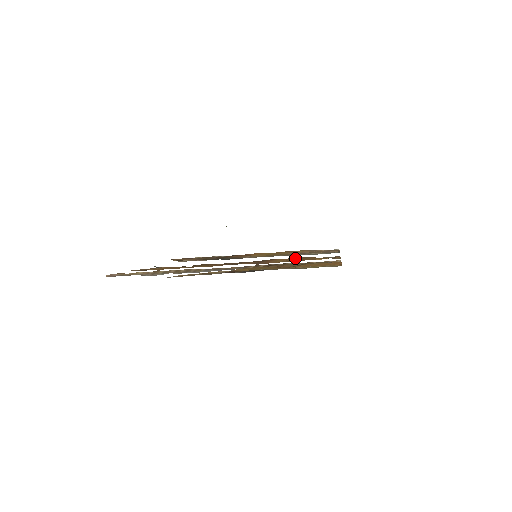
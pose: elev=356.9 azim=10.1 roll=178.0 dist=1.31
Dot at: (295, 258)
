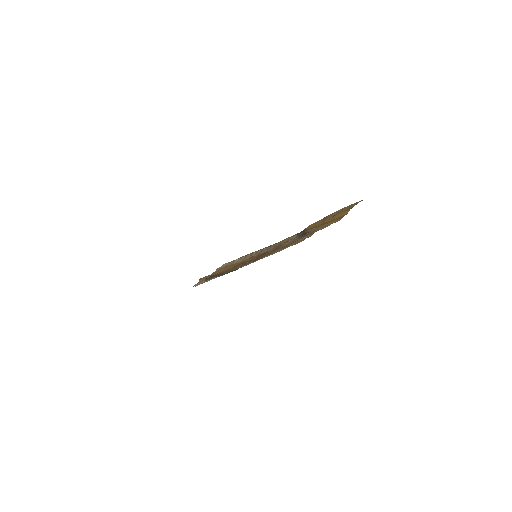
Dot at: occluded
